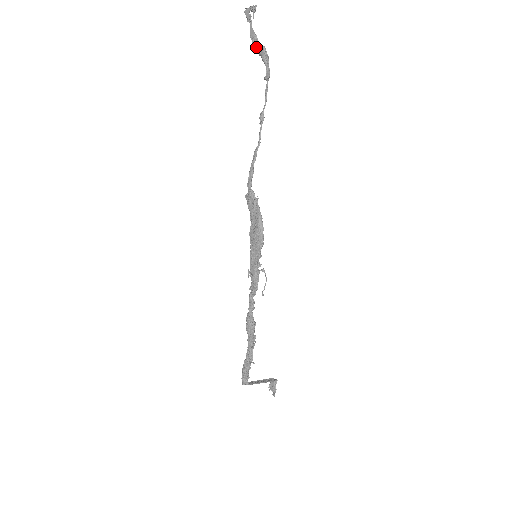
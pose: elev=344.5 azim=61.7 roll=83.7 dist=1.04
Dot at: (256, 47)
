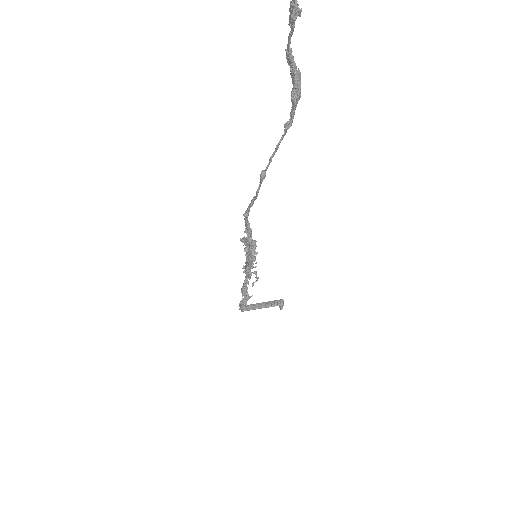
Dot at: (290, 70)
